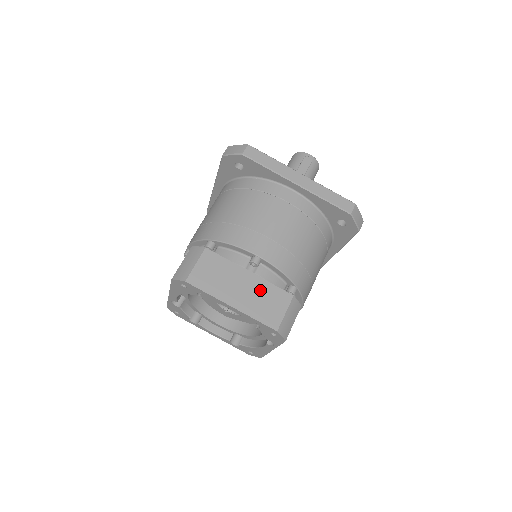
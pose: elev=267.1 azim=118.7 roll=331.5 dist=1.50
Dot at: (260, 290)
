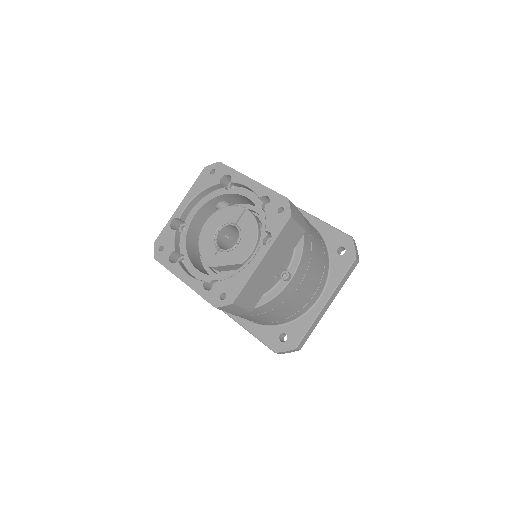
Dot at: occluded
